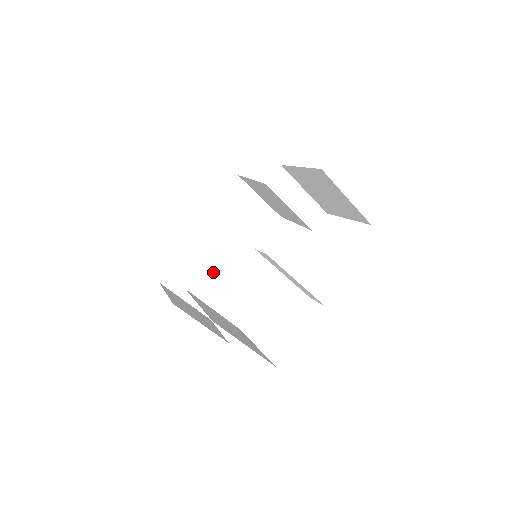
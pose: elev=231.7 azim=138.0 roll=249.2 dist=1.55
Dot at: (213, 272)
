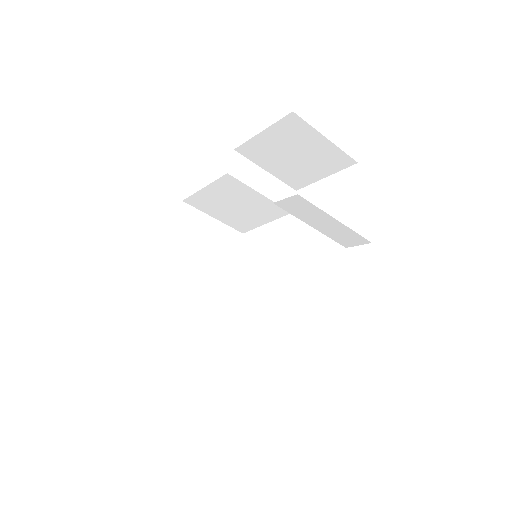
Dot at: (244, 206)
